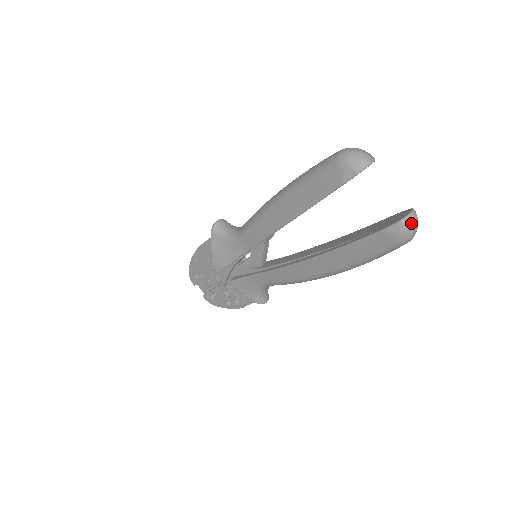
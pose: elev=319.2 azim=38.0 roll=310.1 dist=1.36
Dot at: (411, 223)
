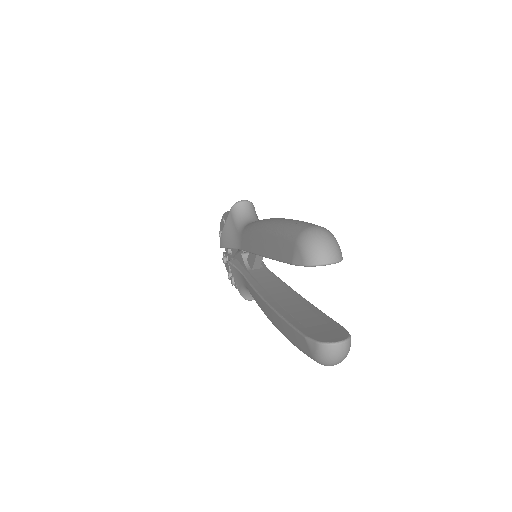
Dot at: (330, 353)
